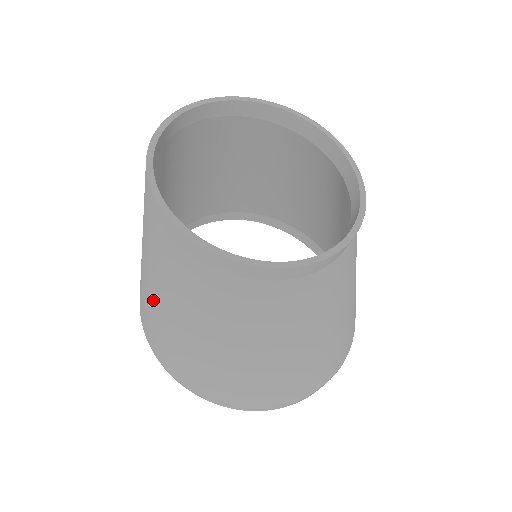
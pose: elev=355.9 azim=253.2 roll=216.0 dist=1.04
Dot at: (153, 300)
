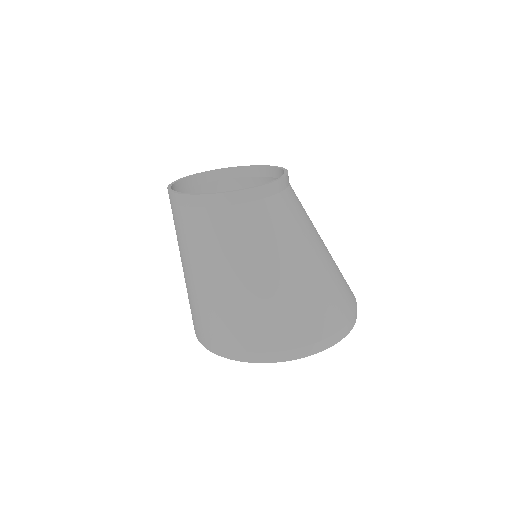
Dot at: (185, 276)
